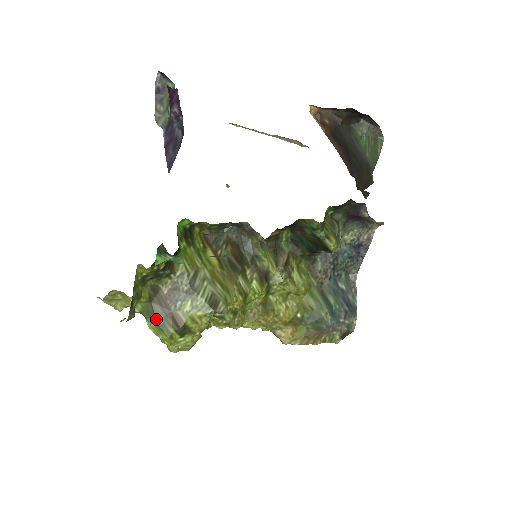
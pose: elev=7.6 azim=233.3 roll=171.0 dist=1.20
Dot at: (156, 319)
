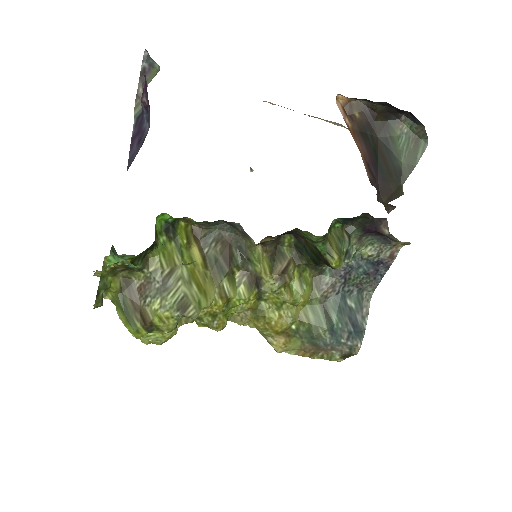
Dot at: (125, 311)
